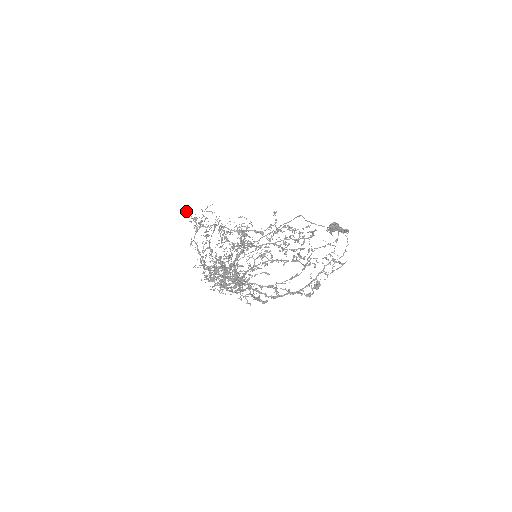
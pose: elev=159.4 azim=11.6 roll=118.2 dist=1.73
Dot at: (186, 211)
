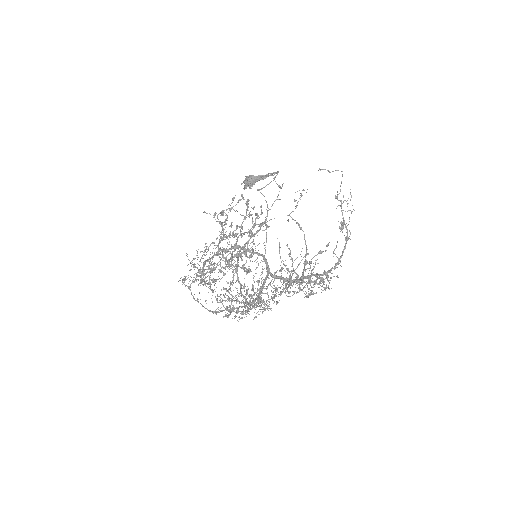
Dot at: (195, 278)
